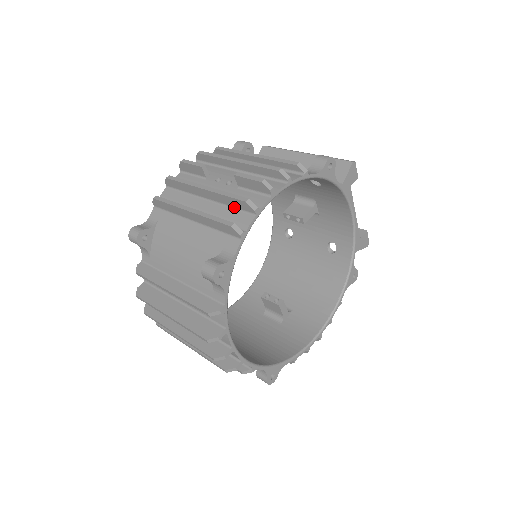
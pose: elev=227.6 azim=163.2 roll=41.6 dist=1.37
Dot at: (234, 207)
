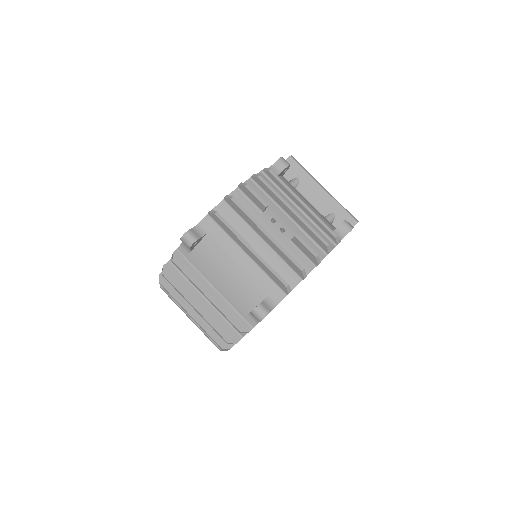
Dot at: (287, 263)
